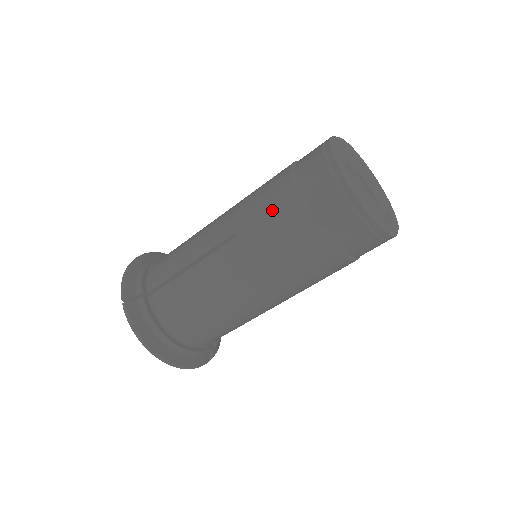
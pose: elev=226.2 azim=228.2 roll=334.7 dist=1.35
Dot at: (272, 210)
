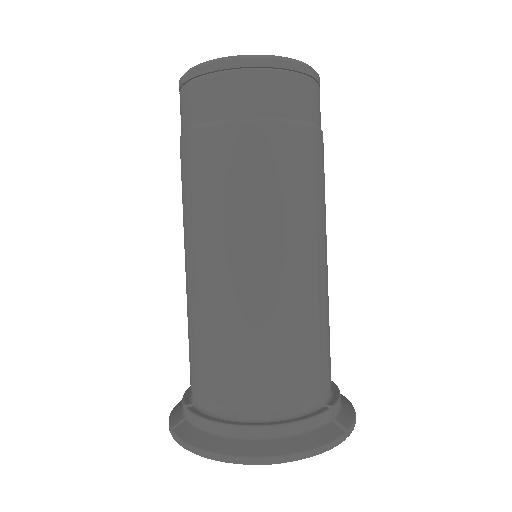
Dot at: (183, 174)
